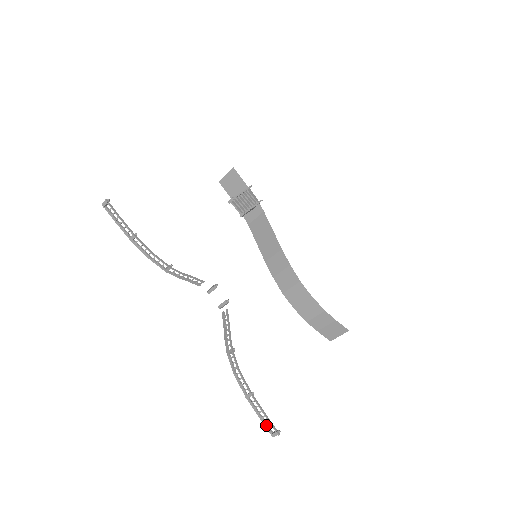
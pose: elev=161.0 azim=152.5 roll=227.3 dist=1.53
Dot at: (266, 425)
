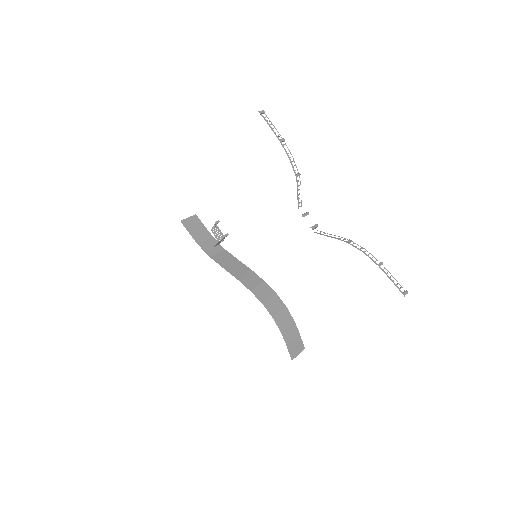
Dot at: occluded
